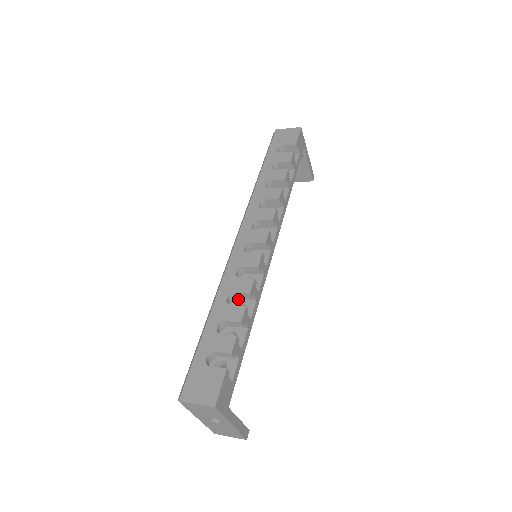
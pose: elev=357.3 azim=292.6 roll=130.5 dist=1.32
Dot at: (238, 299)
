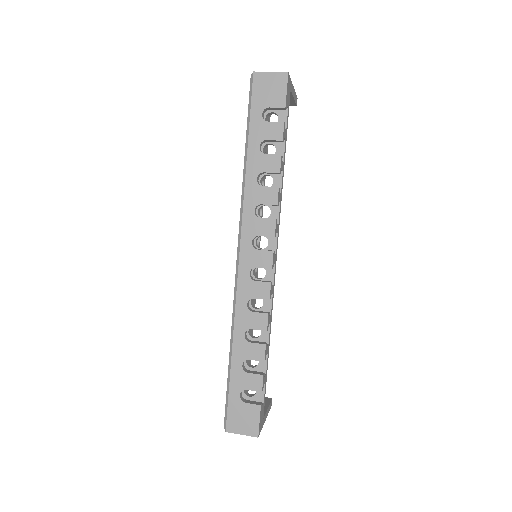
Dot at: occluded
